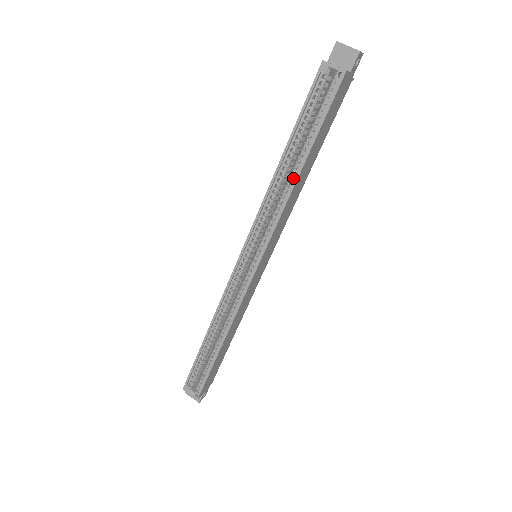
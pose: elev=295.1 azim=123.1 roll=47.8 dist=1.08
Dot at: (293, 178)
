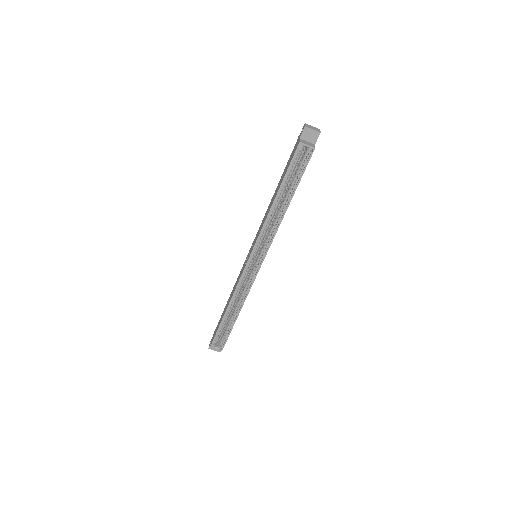
Dot at: (283, 210)
